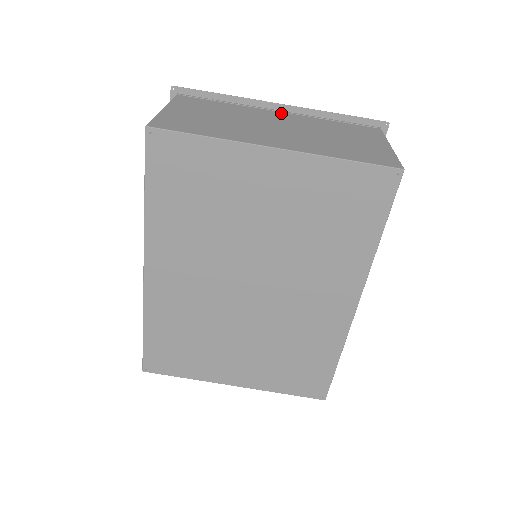
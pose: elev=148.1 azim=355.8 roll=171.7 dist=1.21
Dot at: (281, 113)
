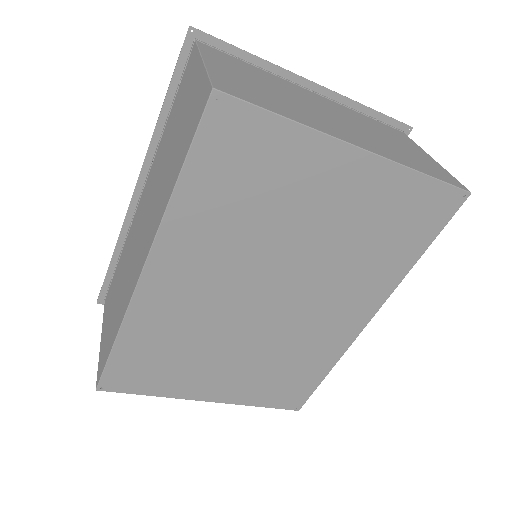
Dot at: (315, 94)
